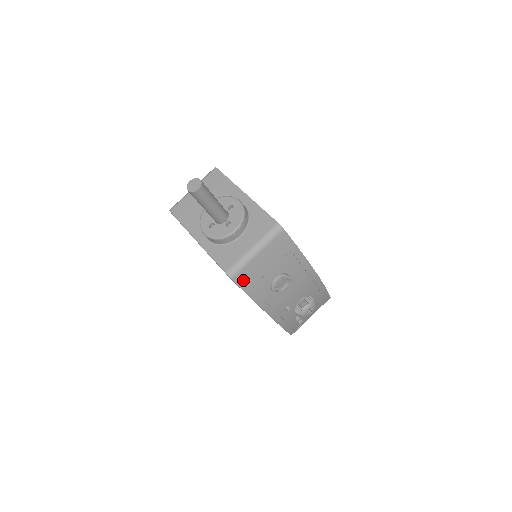
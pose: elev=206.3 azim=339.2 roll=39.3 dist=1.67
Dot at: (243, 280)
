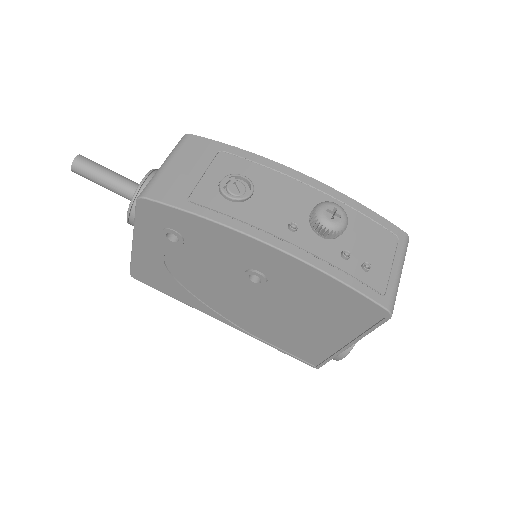
Dot at: (164, 195)
